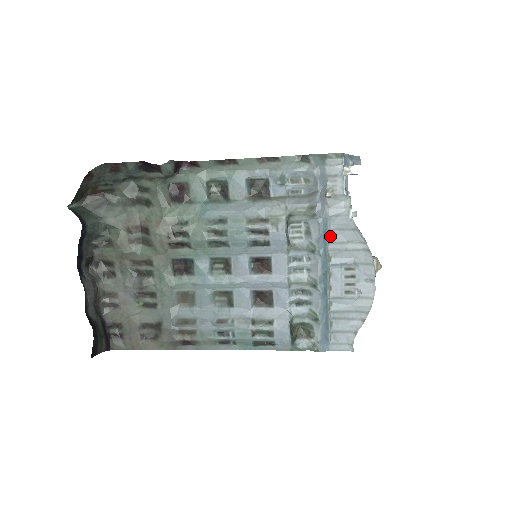
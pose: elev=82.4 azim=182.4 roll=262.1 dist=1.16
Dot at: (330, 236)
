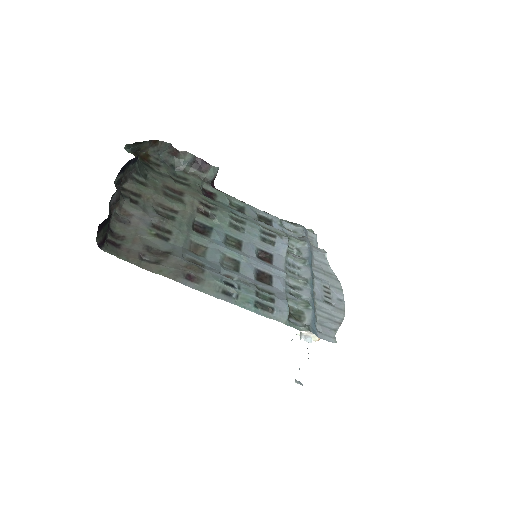
Dot at: (313, 262)
